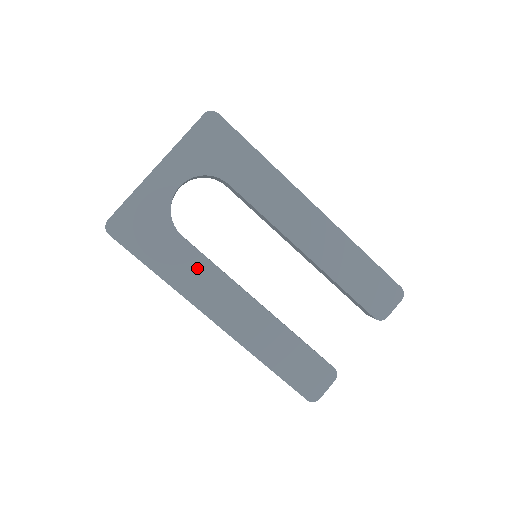
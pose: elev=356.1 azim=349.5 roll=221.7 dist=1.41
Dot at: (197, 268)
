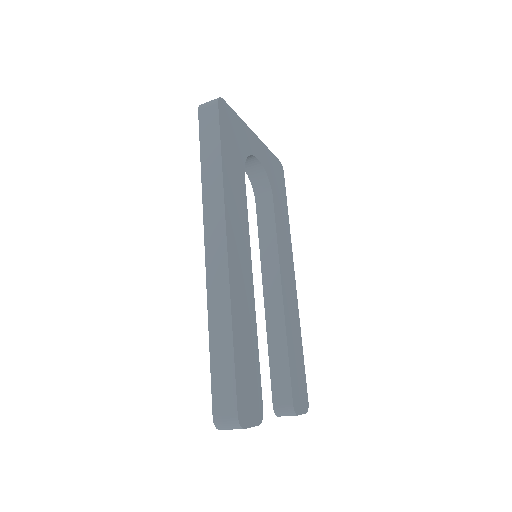
Dot at: (240, 200)
